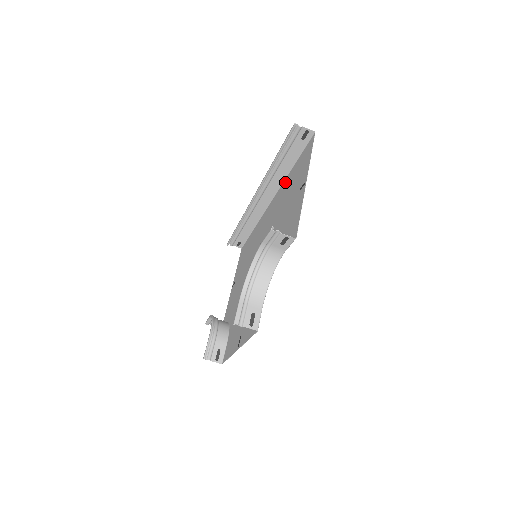
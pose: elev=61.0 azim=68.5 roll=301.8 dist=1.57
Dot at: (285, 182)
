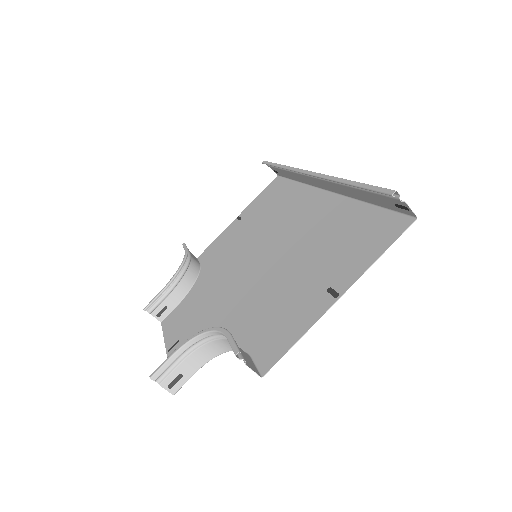
Dot at: (347, 205)
